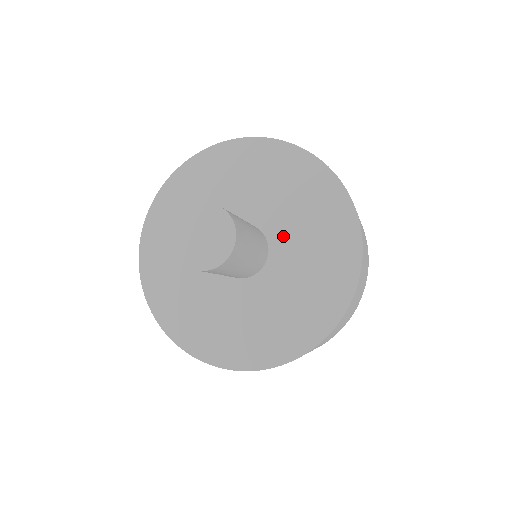
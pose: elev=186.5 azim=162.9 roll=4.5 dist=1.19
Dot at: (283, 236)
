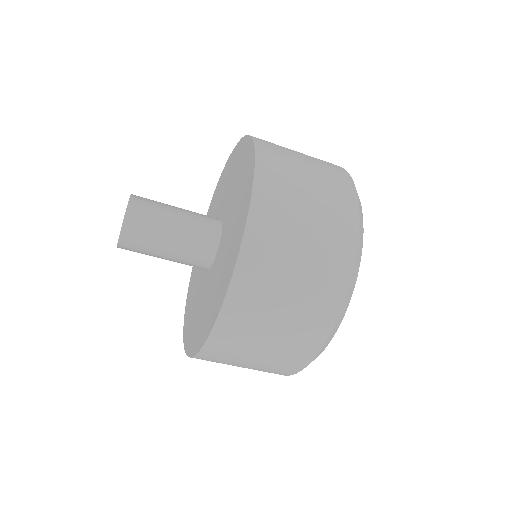
Dot at: (224, 239)
